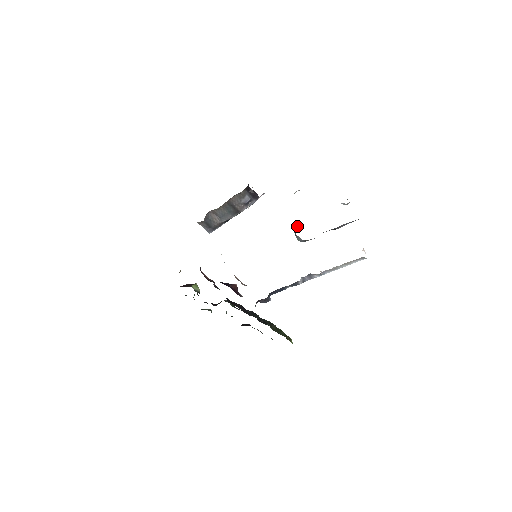
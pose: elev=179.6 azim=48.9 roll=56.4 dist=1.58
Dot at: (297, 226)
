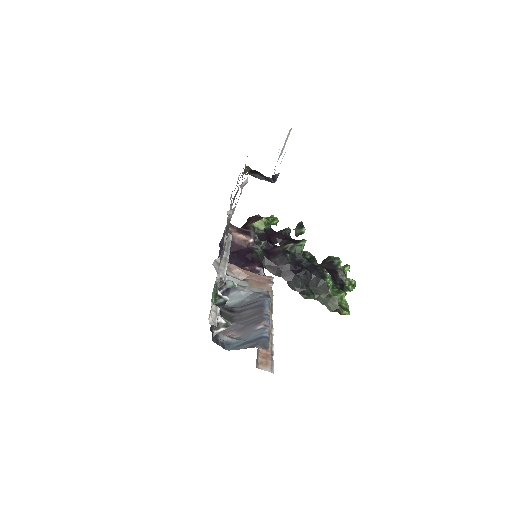
Dot at: (231, 286)
